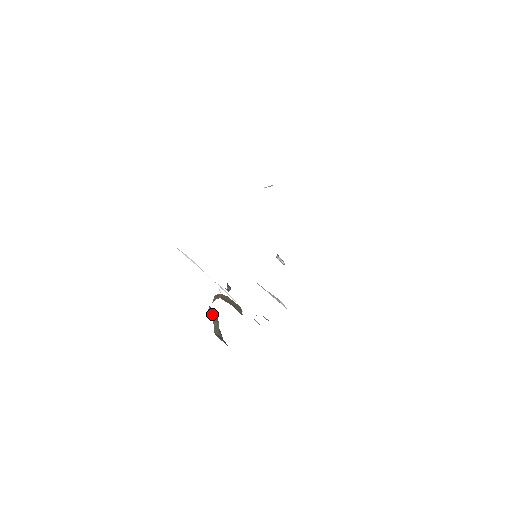
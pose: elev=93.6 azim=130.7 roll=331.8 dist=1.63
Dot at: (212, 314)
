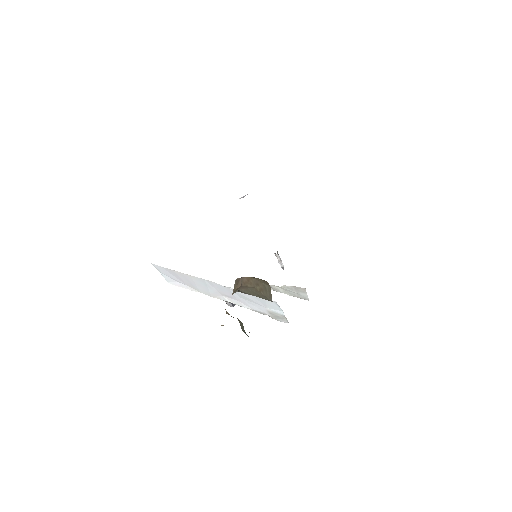
Dot at: (231, 316)
